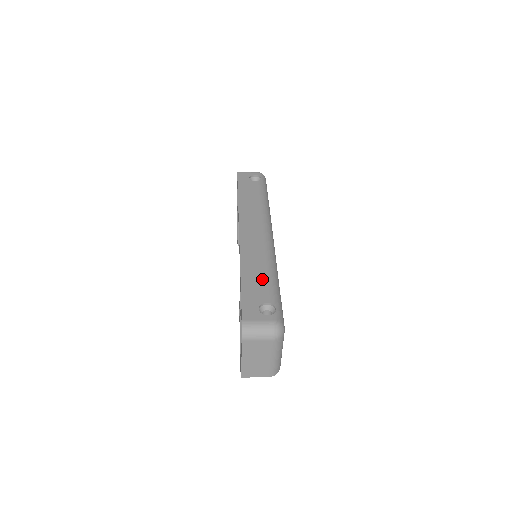
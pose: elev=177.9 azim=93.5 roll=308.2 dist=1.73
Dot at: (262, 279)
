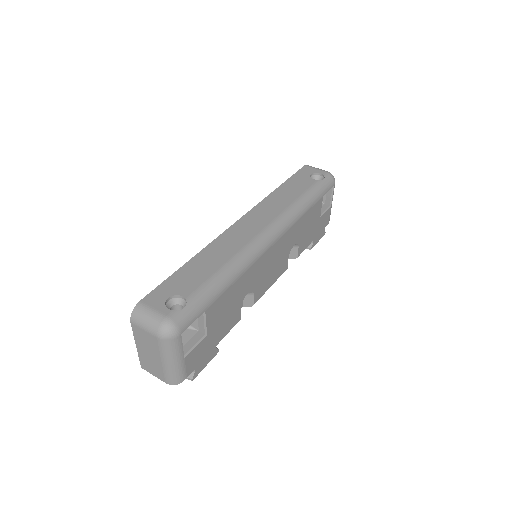
Dot at: (206, 272)
